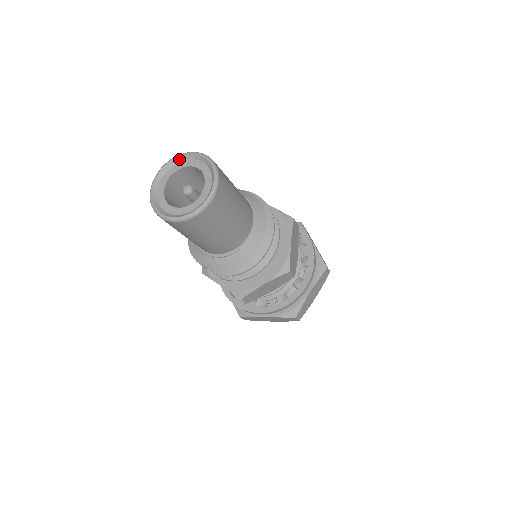
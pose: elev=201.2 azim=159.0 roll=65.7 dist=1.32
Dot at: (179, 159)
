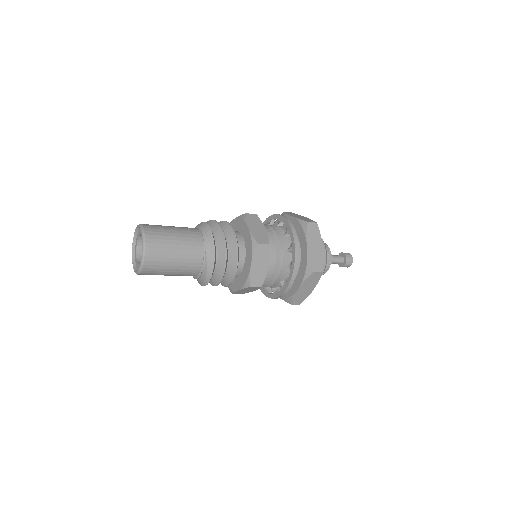
Dot at: (135, 239)
